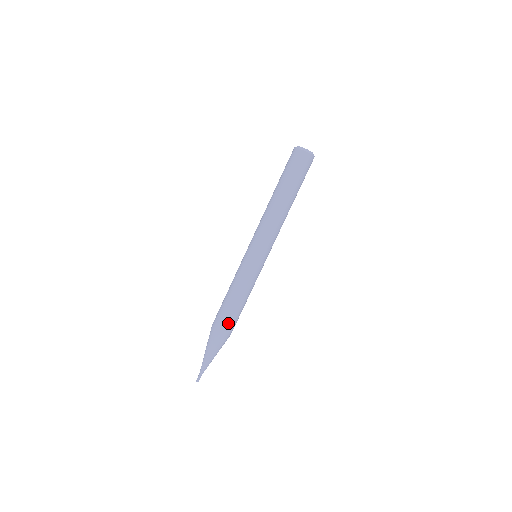
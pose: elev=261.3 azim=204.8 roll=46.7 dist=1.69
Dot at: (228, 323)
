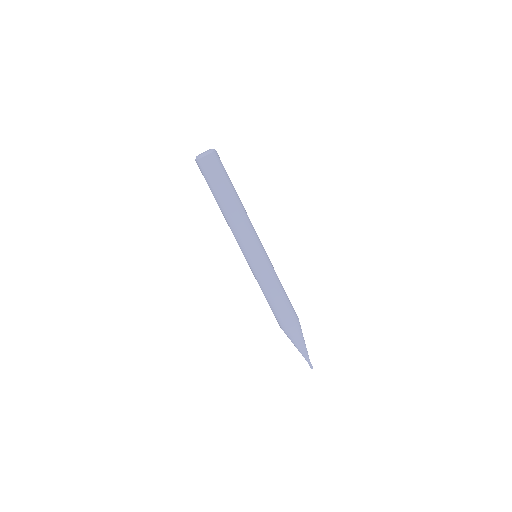
Dot at: (282, 319)
